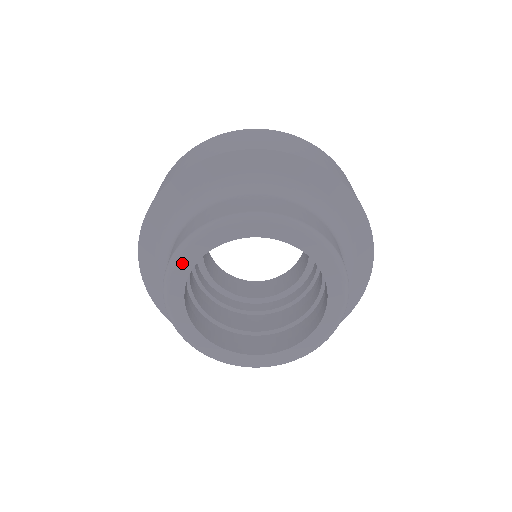
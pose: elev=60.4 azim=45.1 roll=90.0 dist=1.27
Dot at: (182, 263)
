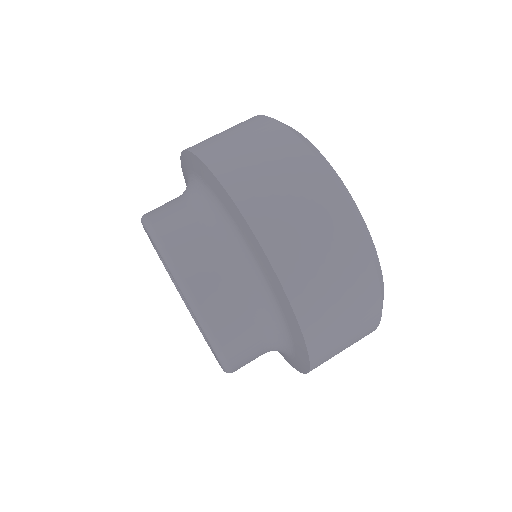
Dot at: (151, 239)
